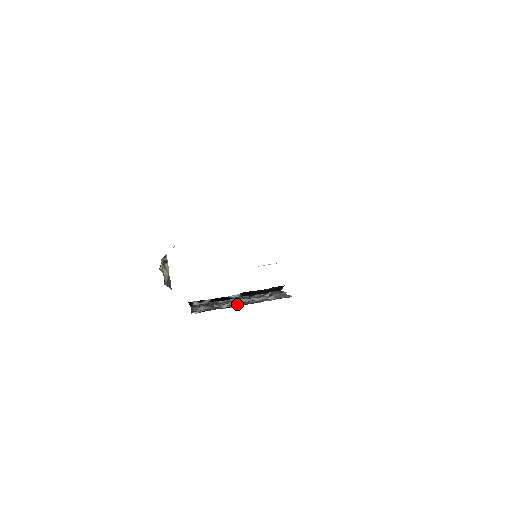
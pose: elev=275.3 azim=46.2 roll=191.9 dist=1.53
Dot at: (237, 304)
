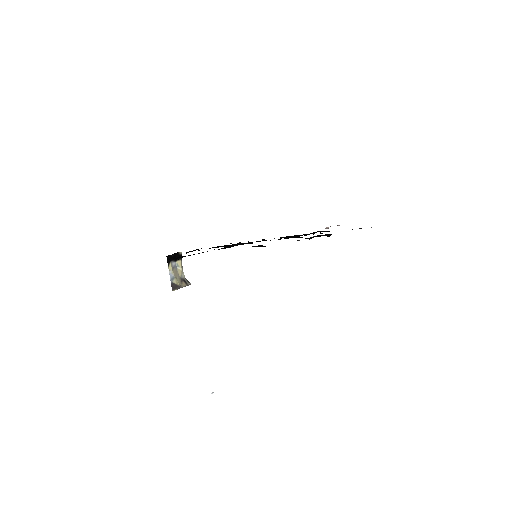
Dot at: occluded
